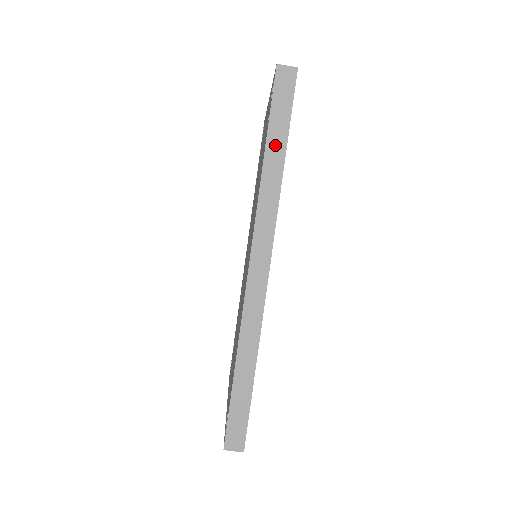
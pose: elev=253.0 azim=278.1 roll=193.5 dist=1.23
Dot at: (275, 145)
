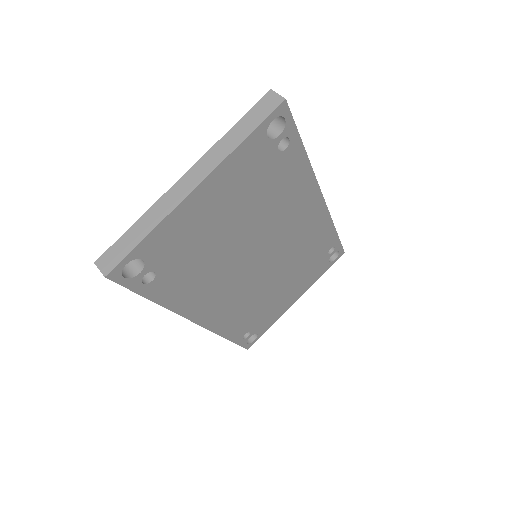
Dot at: occluded
